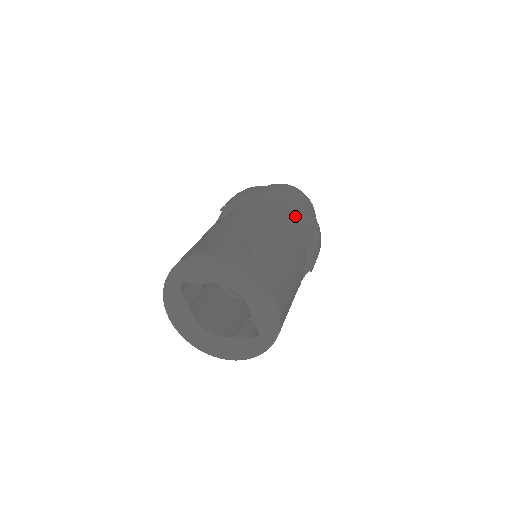
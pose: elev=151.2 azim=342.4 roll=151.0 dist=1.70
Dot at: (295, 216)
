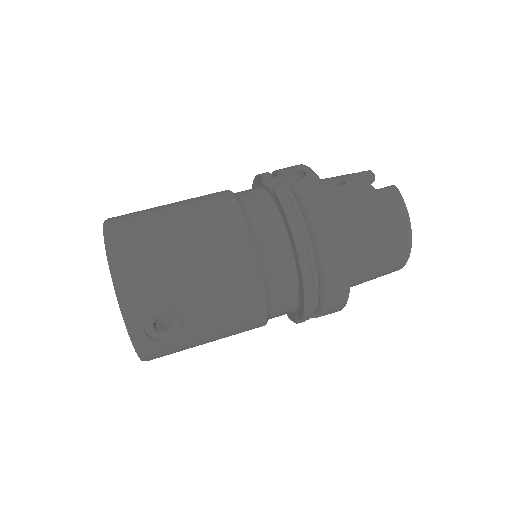
Dot at: (303, 301)
